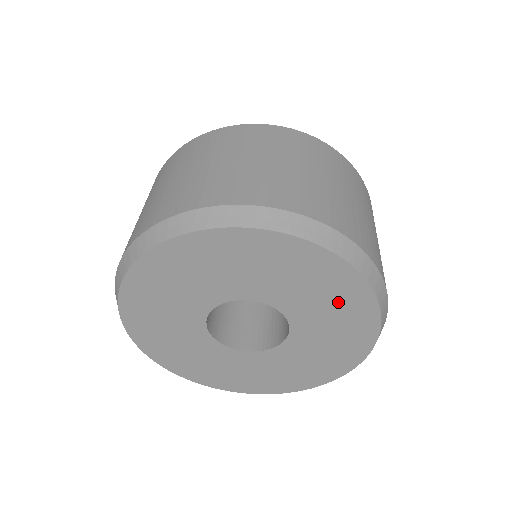
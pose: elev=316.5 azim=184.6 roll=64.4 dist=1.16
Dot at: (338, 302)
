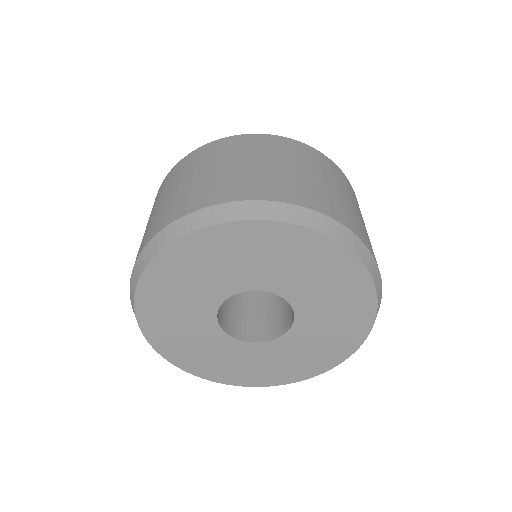
Dot at: (326, 272)
